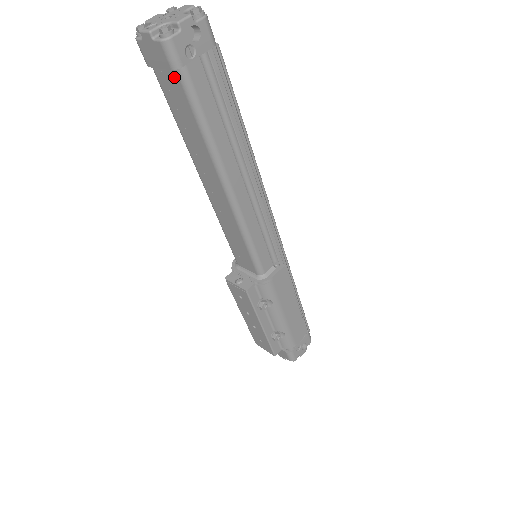
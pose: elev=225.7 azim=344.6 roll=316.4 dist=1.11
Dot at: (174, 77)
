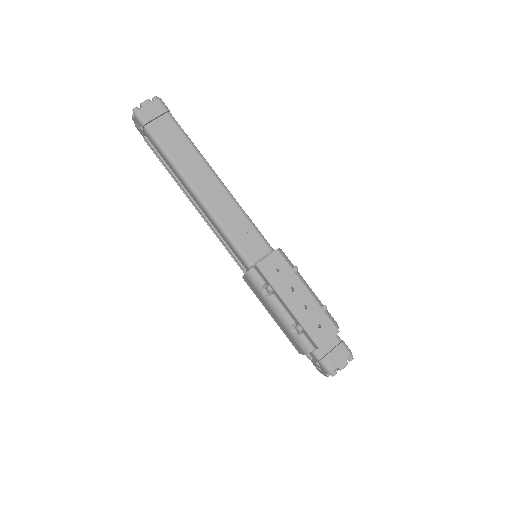
Dot at: (166, 119)
